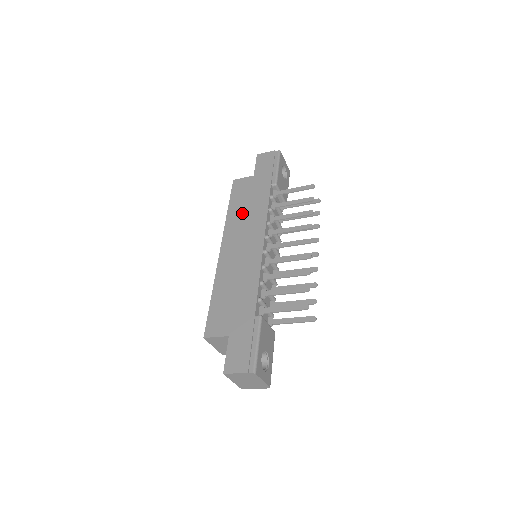
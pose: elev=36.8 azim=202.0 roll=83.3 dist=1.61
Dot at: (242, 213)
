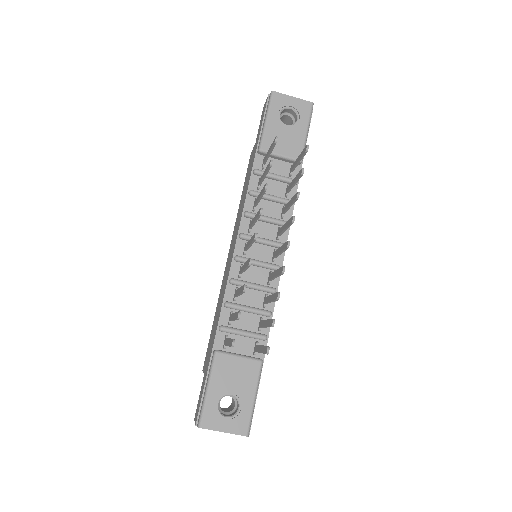
Dot at: (241, 203)
